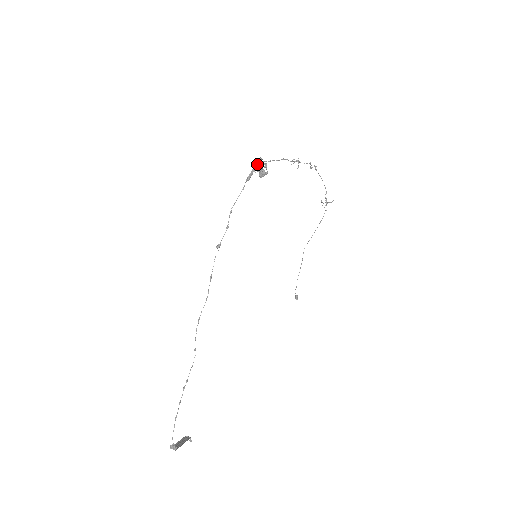
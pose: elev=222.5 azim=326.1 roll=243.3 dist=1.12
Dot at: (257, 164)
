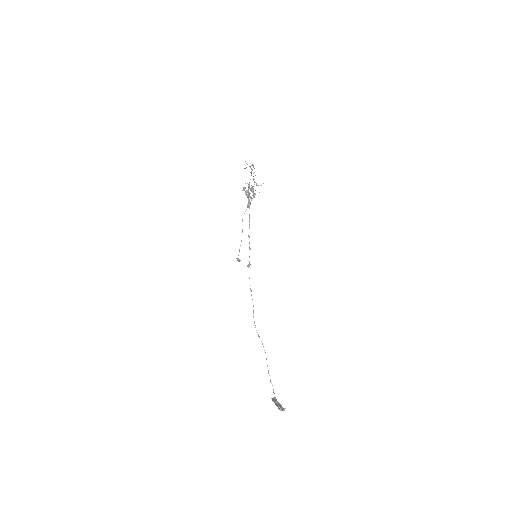
Dot at: (248, 191)
